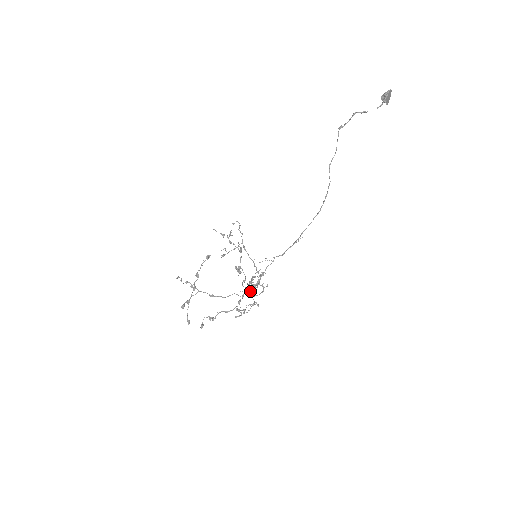
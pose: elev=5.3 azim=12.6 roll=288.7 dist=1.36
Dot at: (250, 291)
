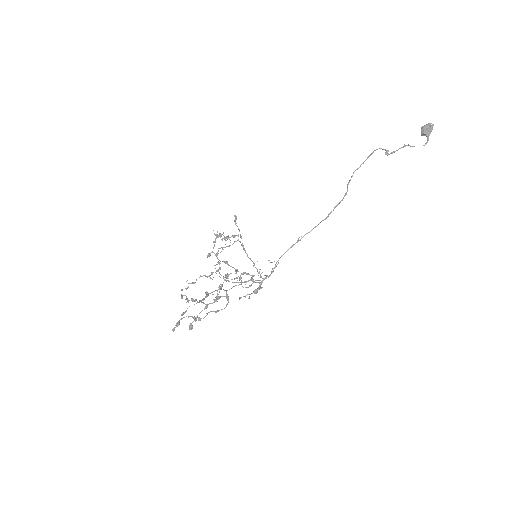
Dot at: occluded
